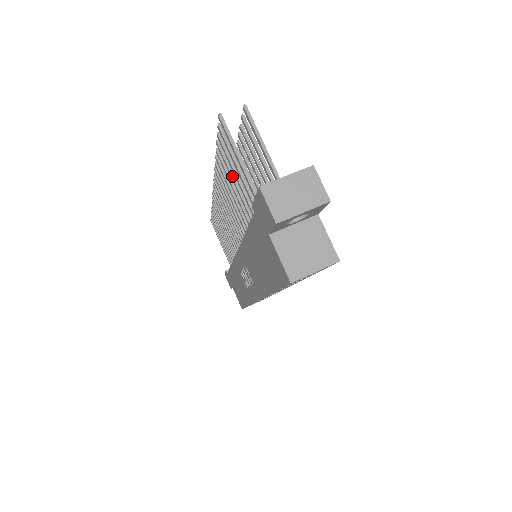
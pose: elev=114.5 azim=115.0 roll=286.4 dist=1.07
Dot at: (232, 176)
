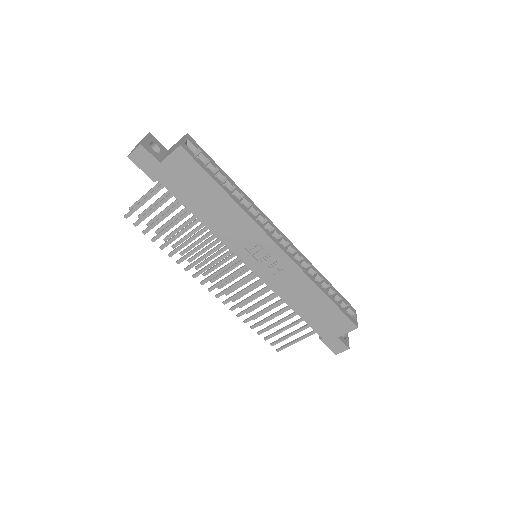
Dot at: (167, 227)
